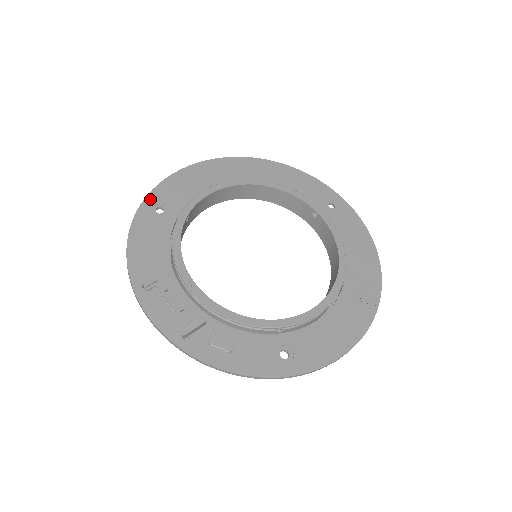
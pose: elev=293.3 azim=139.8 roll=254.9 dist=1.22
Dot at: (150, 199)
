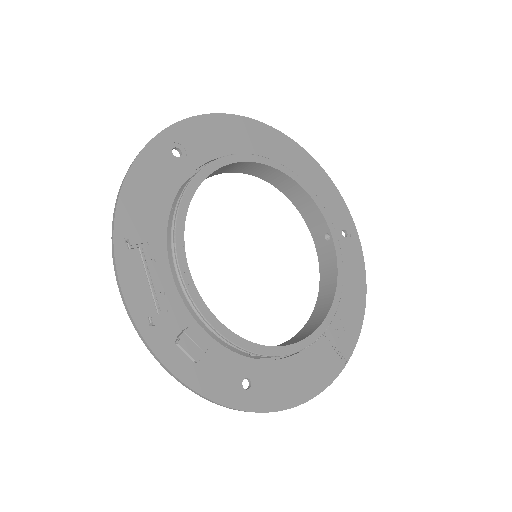
Dot at: (171, 132)
